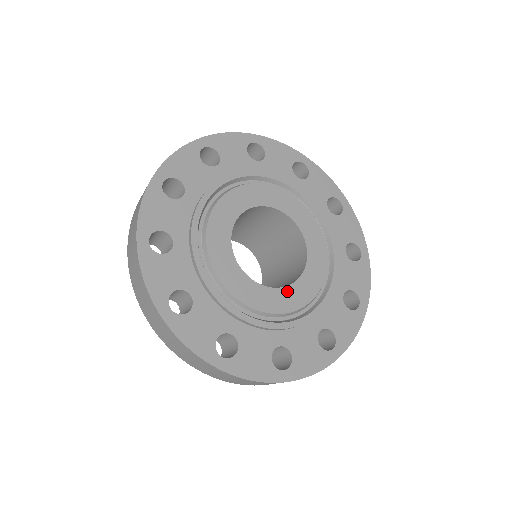
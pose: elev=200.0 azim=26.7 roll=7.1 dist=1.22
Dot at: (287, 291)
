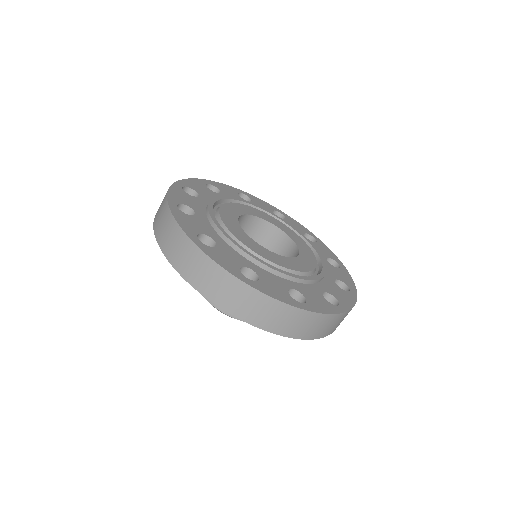
Dot at: (272, 254)
